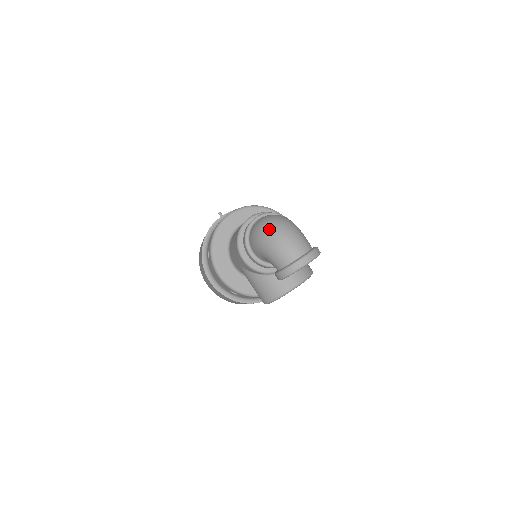
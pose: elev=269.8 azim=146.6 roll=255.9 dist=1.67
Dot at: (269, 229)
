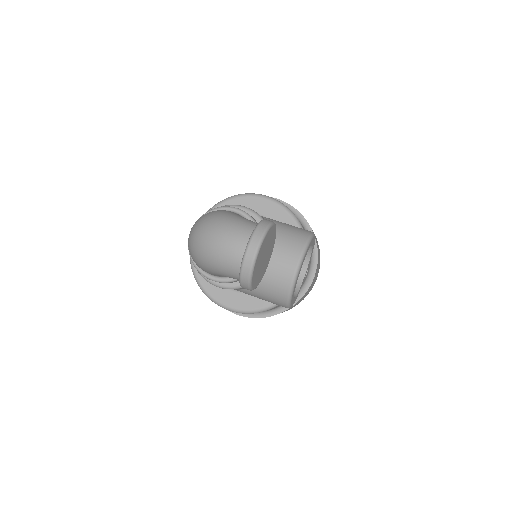
Dot at: (195, 245)
